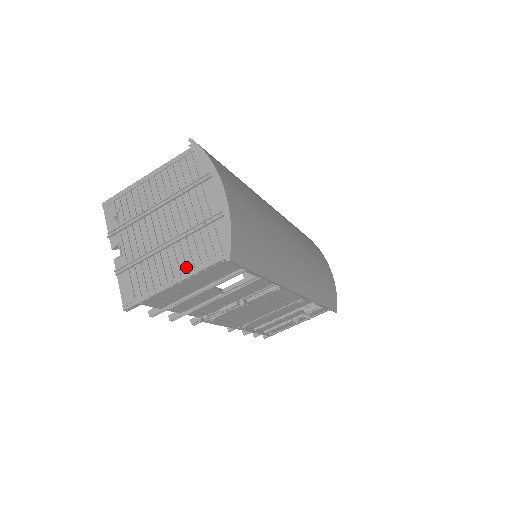
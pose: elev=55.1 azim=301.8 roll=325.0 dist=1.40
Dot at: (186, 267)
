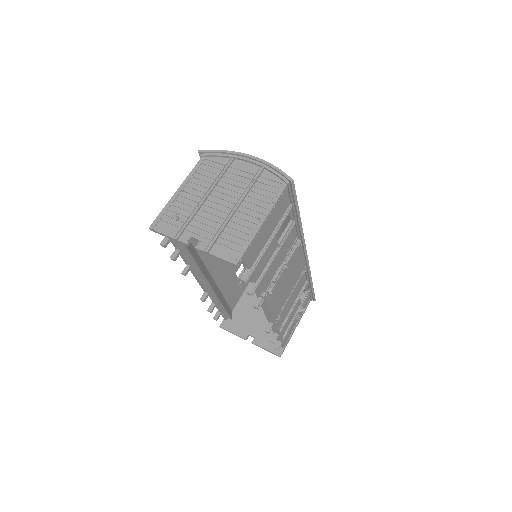
Dot at: (263, 208)
